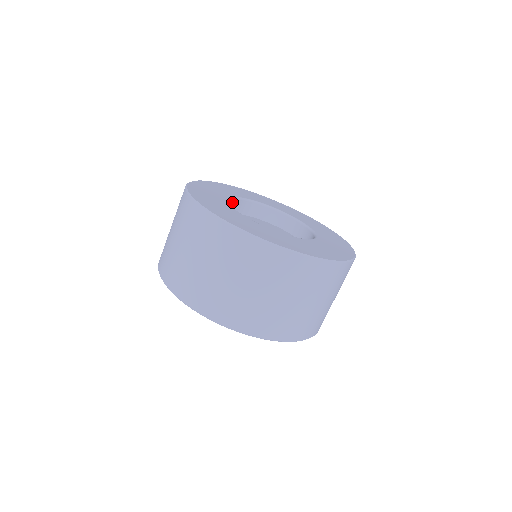
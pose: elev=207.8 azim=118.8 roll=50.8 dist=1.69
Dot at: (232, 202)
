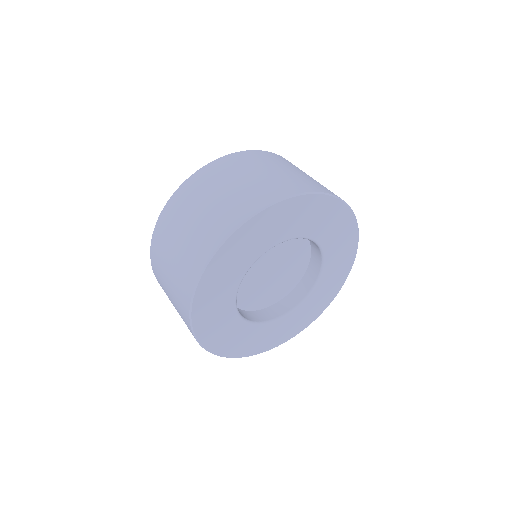
Dot at: occluded
